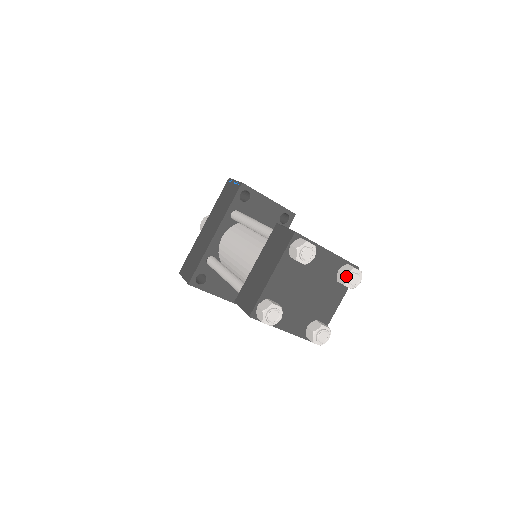
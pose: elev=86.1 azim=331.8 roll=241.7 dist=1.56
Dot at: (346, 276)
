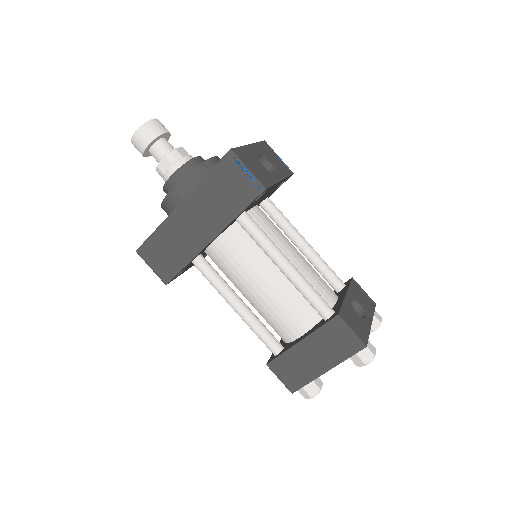
Dot at: (372, 331)
